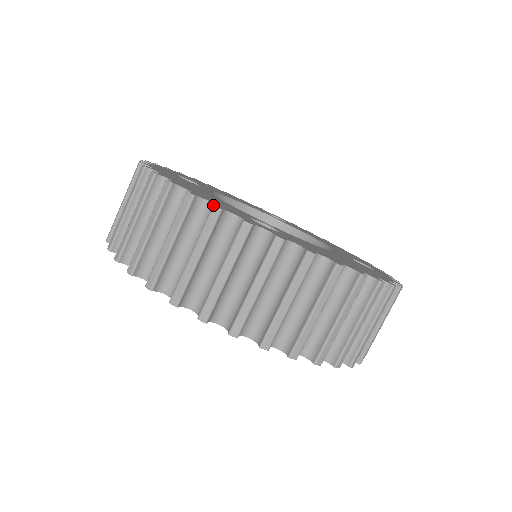
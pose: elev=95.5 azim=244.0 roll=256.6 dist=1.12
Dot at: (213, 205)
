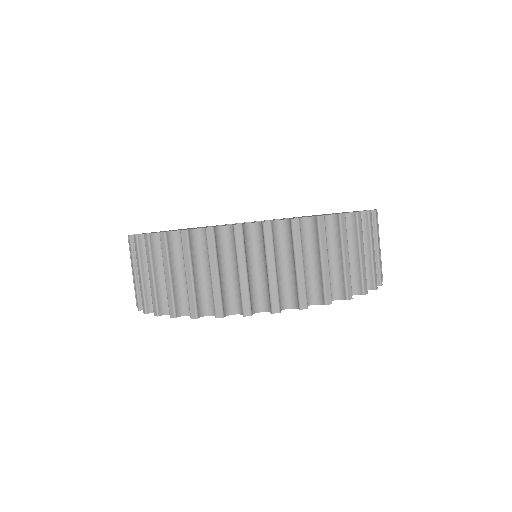
Dot at: (233, 225)
